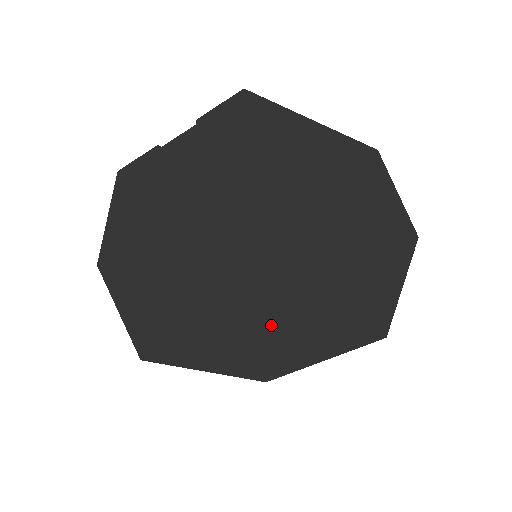
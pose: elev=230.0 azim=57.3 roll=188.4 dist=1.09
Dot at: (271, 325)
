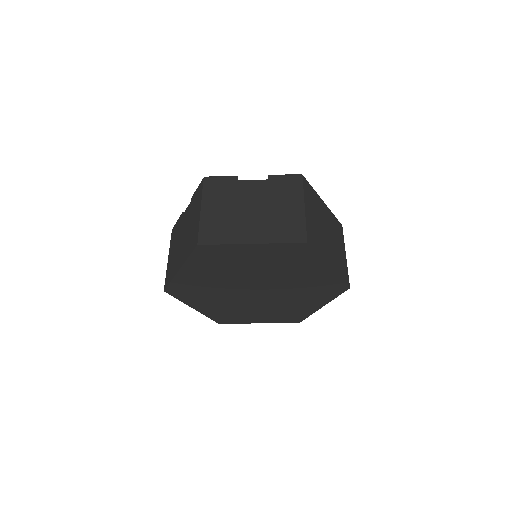
Dot at: (251, 299)
